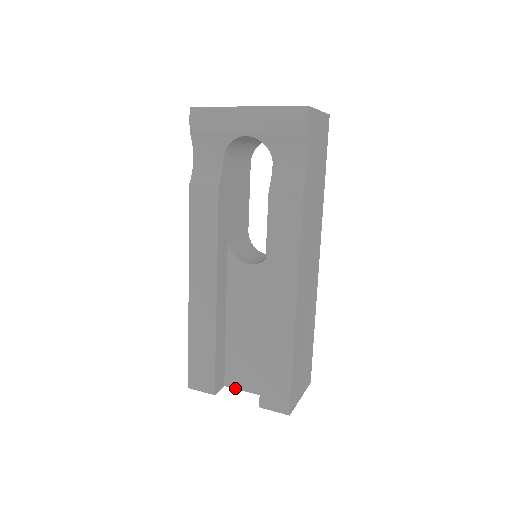
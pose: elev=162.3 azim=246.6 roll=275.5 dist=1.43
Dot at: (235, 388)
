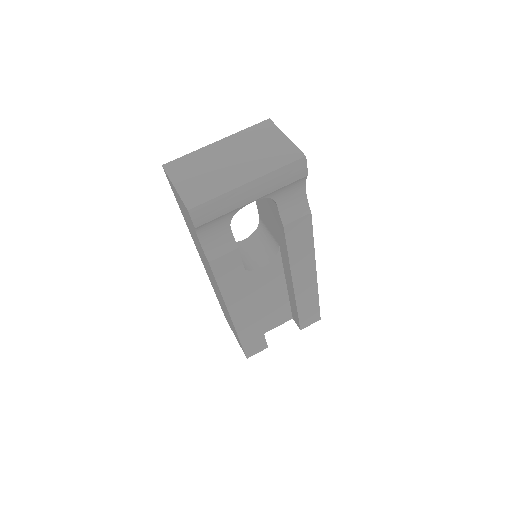
Dot at: occluded
